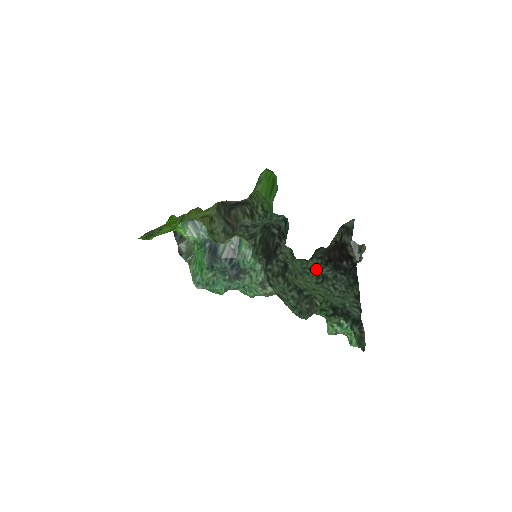
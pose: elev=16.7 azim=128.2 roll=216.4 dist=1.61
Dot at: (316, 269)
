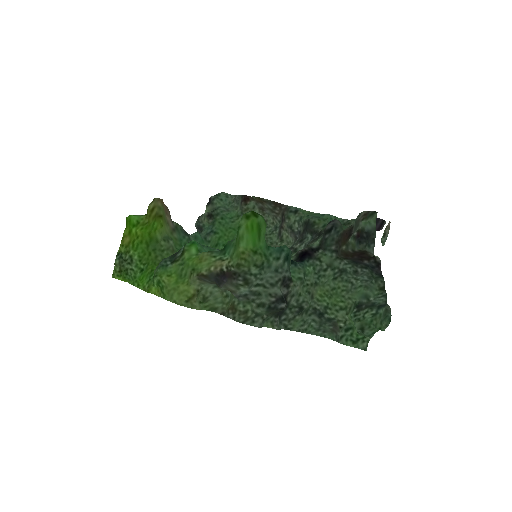
Dot at: (332, 269)
